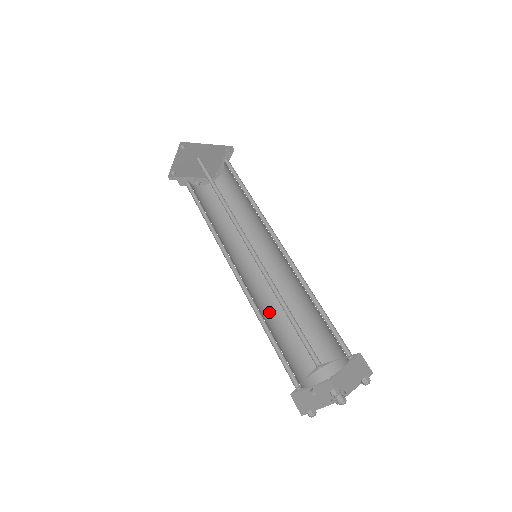
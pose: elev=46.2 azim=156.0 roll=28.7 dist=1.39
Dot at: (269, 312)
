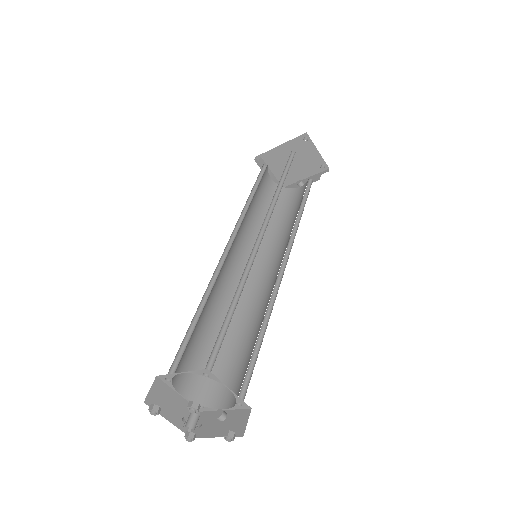
Dot at: (254, 319)
